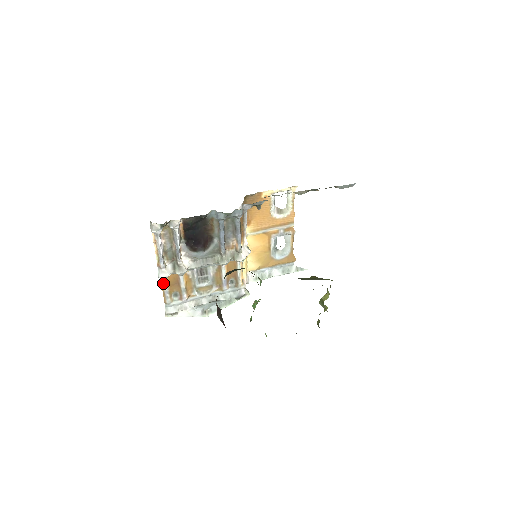
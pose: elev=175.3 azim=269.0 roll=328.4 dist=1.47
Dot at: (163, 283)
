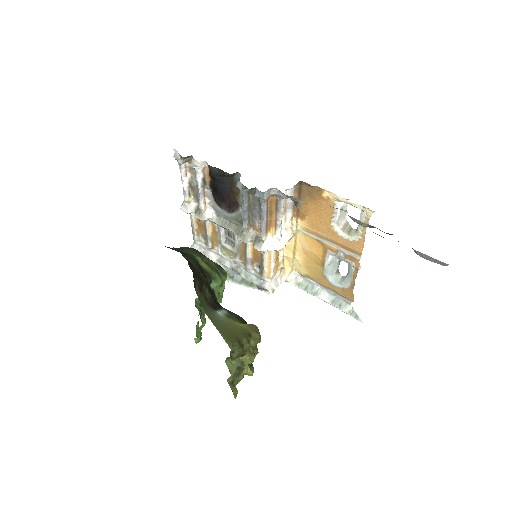
Dot at: (191, 217)
